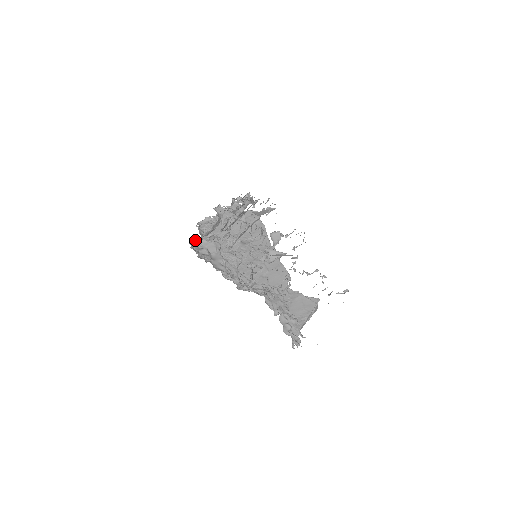
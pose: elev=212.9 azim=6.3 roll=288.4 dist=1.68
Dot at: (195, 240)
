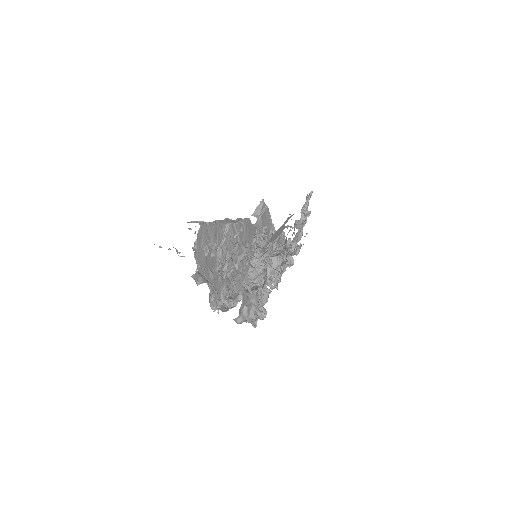
Dot at: (237, 318)
